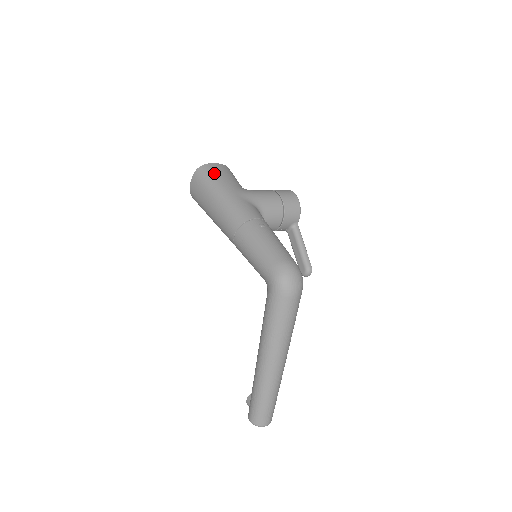
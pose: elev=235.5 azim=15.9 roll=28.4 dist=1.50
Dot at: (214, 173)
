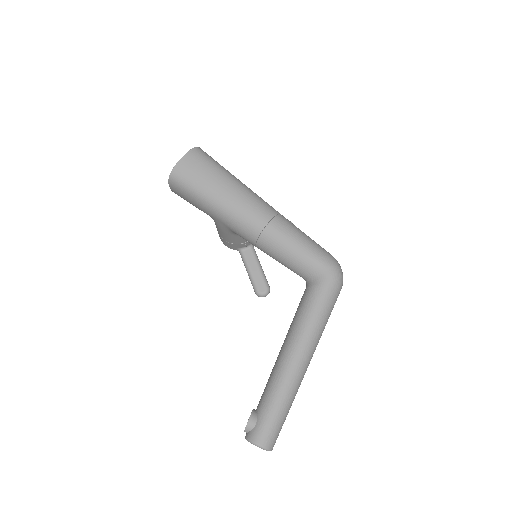
Dot at: occluded
